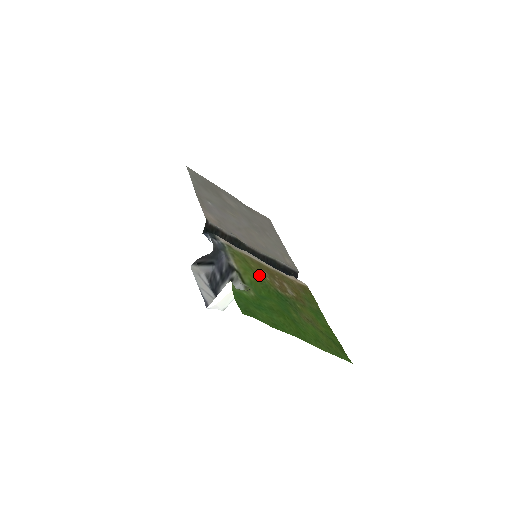
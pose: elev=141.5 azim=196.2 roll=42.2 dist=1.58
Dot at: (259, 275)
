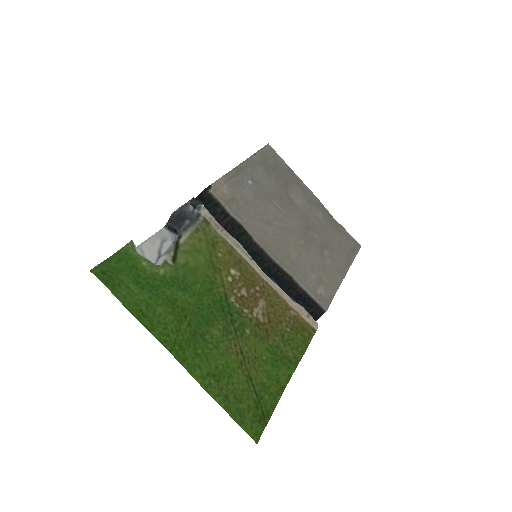
Dot at: (215, 267)
